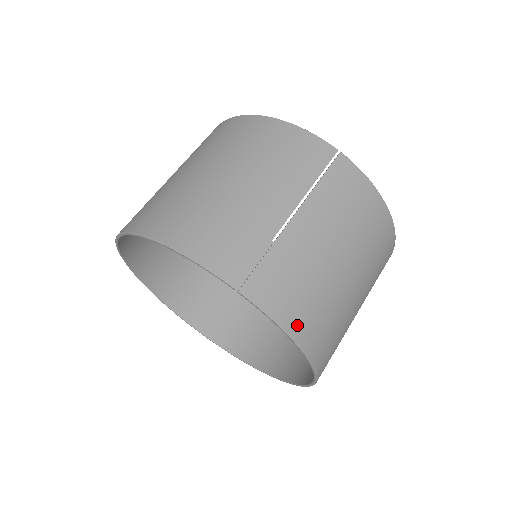
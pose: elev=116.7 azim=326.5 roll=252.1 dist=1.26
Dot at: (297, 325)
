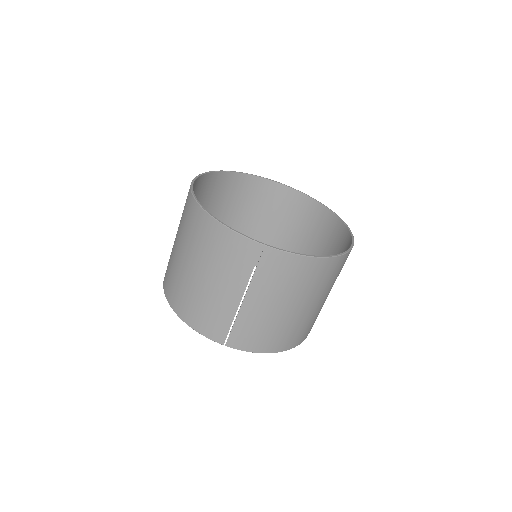
Dot at: (267, 347)
